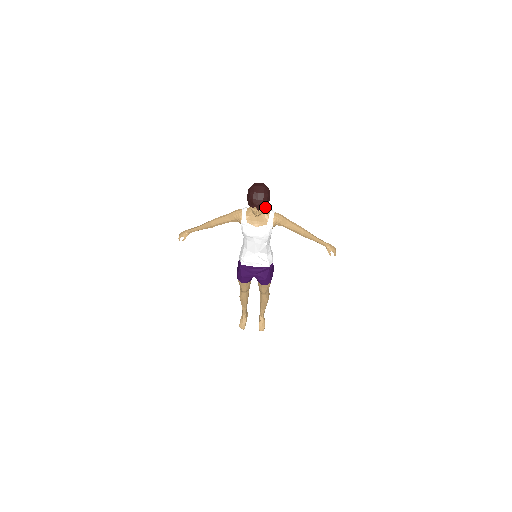
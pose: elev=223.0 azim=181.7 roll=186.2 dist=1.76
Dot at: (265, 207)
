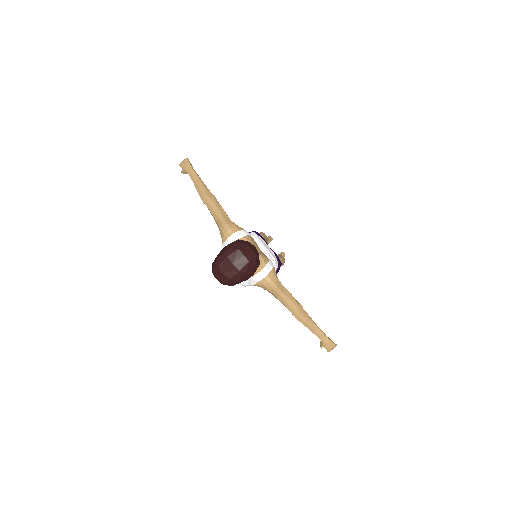
Dot at: occluded
